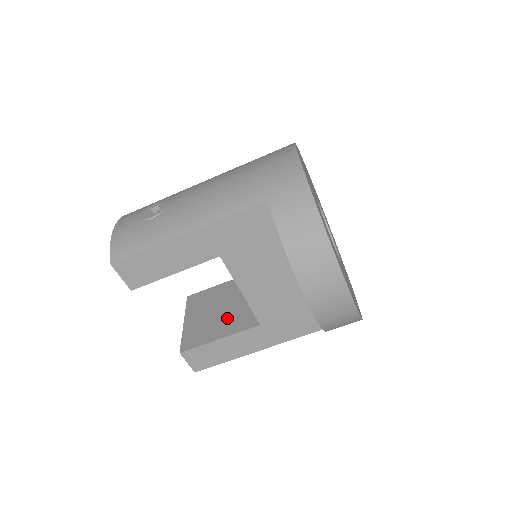
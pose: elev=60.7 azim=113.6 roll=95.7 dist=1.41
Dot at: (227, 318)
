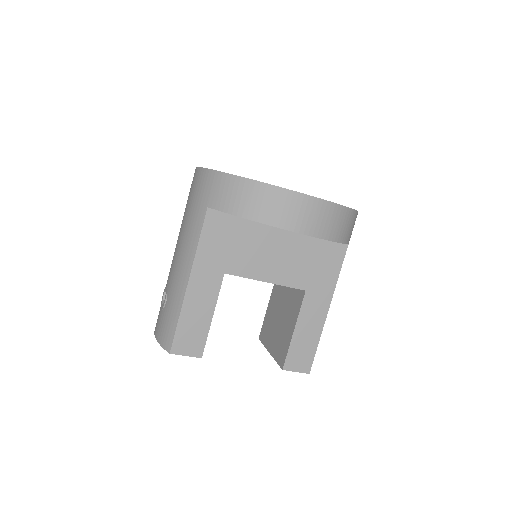
Dot at: (287, 315)
